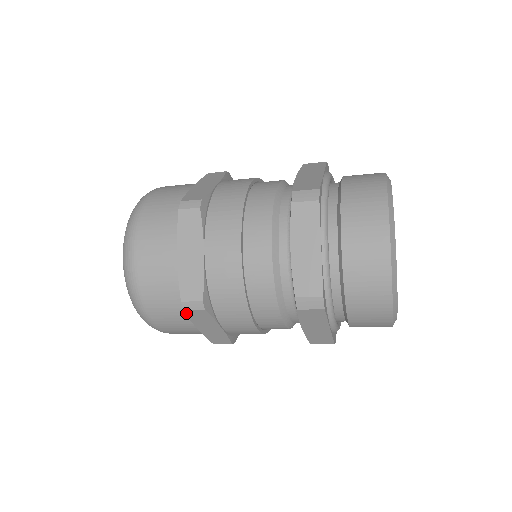
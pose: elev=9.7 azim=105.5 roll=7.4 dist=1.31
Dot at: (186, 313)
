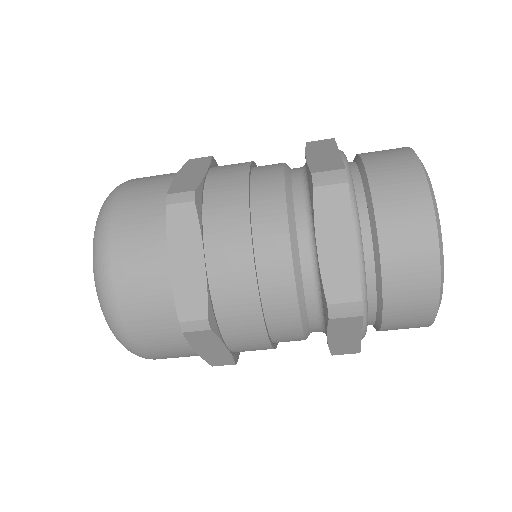
Dot at: (167, 214)
